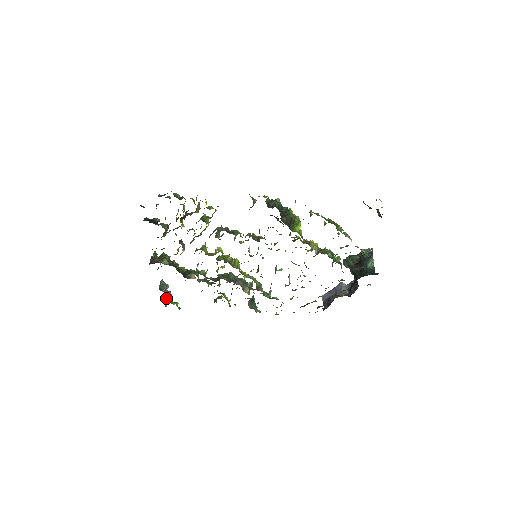
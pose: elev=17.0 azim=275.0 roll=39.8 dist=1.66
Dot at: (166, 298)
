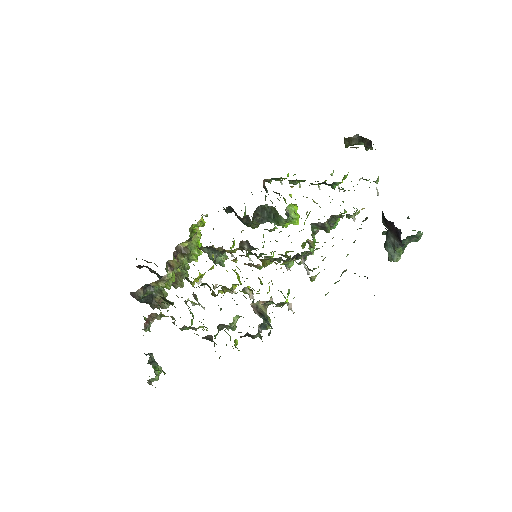
Dot at: (149, 363)
